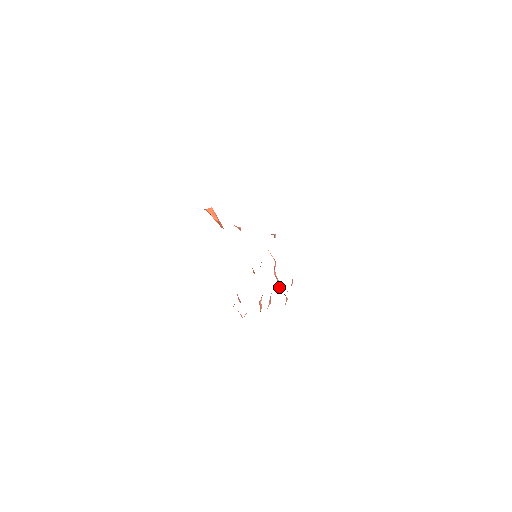
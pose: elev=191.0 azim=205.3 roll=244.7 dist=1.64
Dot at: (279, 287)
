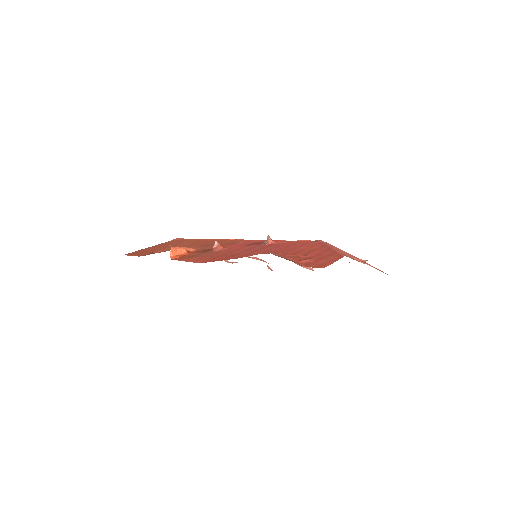
Dot at: occluded
